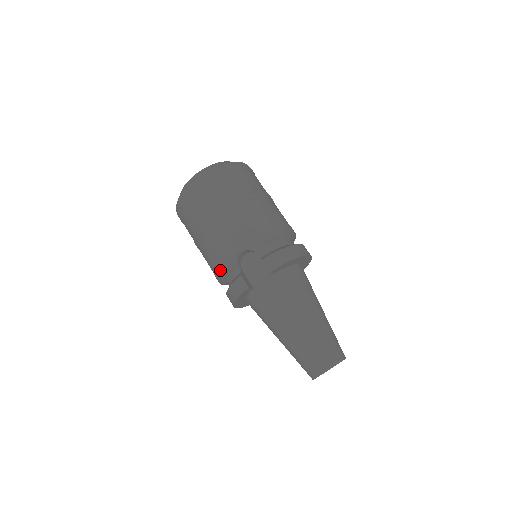
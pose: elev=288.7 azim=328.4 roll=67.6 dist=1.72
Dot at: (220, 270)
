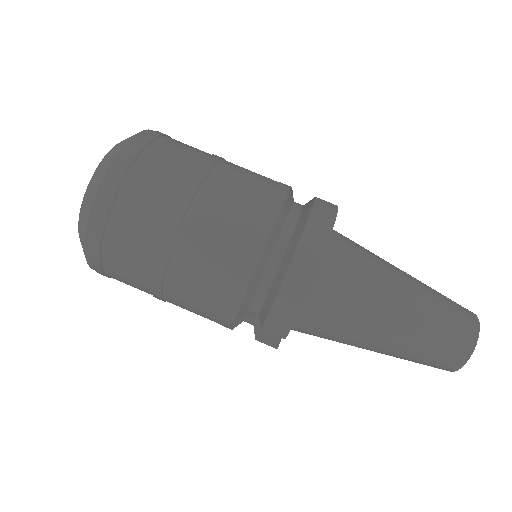
Dot at: occluded
